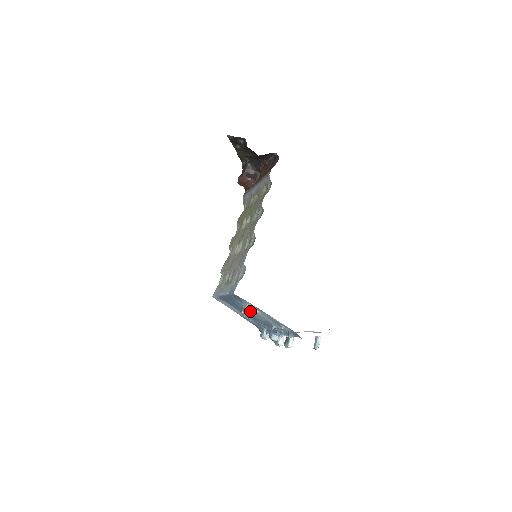
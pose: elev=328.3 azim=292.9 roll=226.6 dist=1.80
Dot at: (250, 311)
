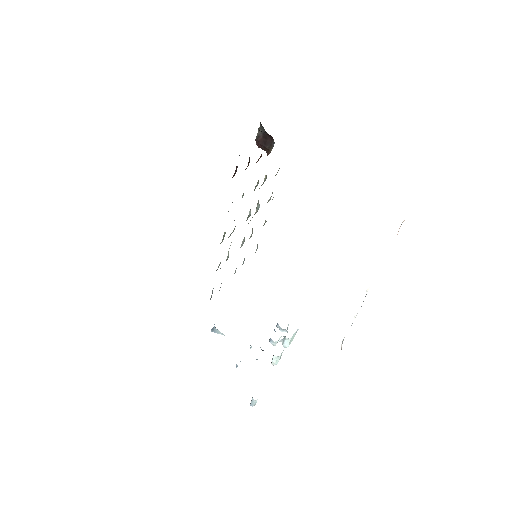
Dot at: (218, 332)
